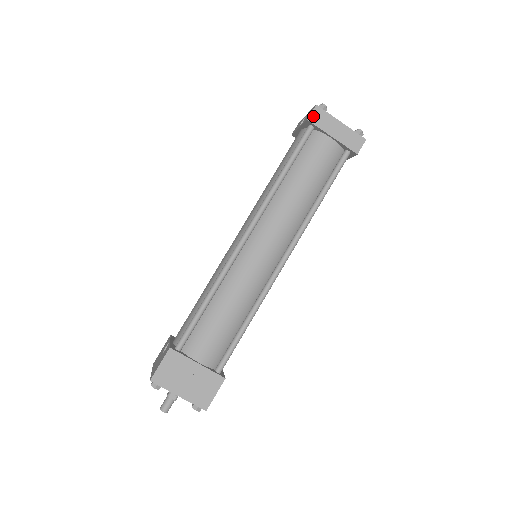
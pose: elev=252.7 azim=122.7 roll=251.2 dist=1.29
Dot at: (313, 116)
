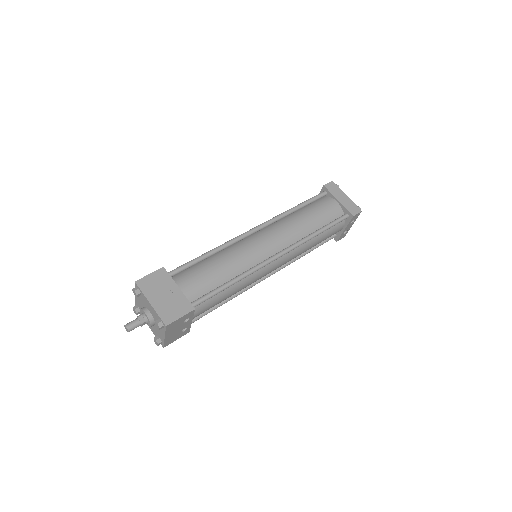
Dot at: (328, 185)
